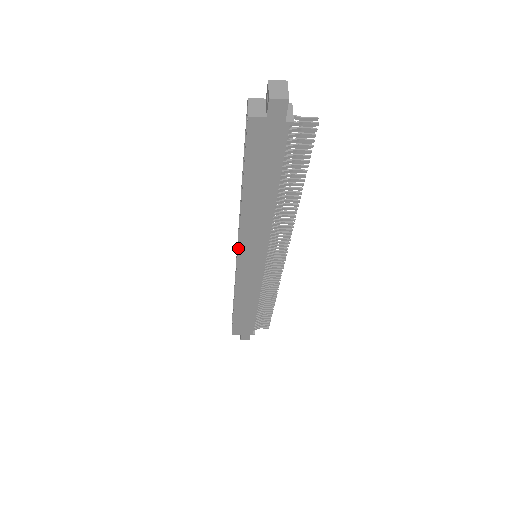
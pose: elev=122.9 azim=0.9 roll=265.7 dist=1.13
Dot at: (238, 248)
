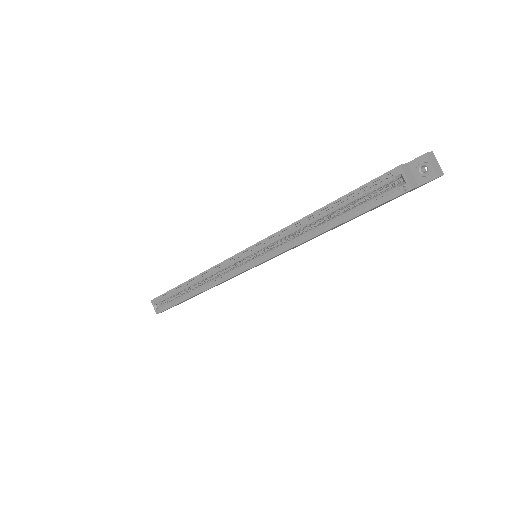
Dot at: occluded
